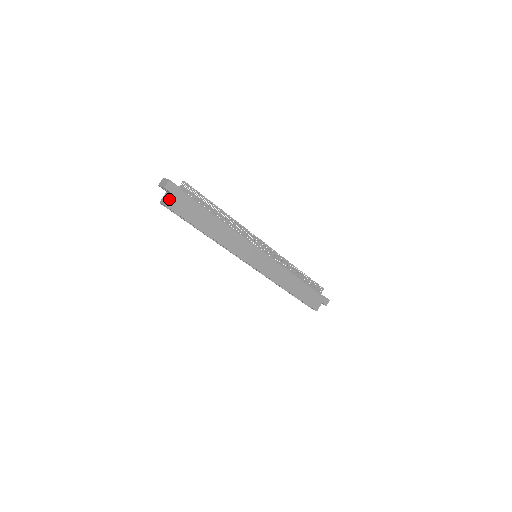
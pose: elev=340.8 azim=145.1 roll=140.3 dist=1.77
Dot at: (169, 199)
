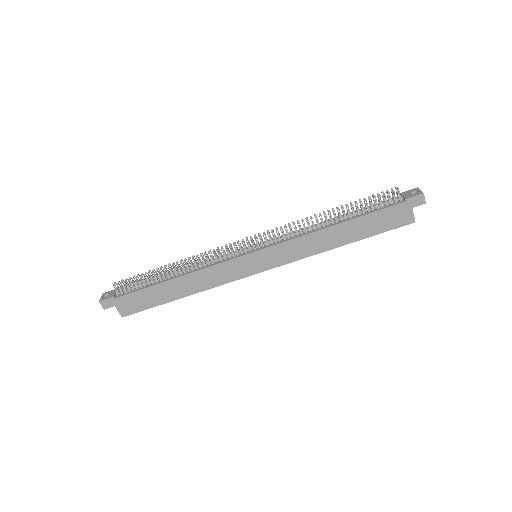
Dot at: (118, 311)
